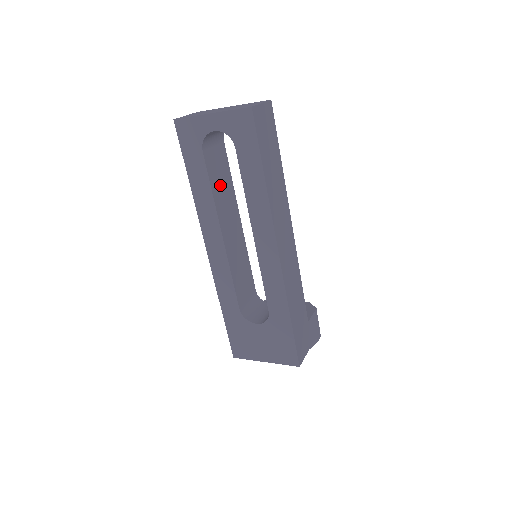
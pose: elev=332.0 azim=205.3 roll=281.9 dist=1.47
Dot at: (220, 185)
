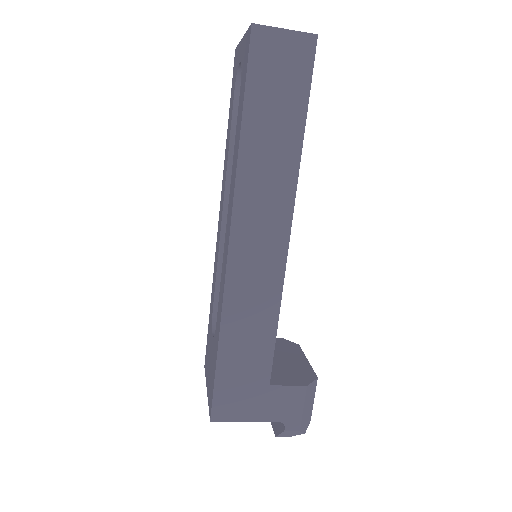
Dot at: occluded
